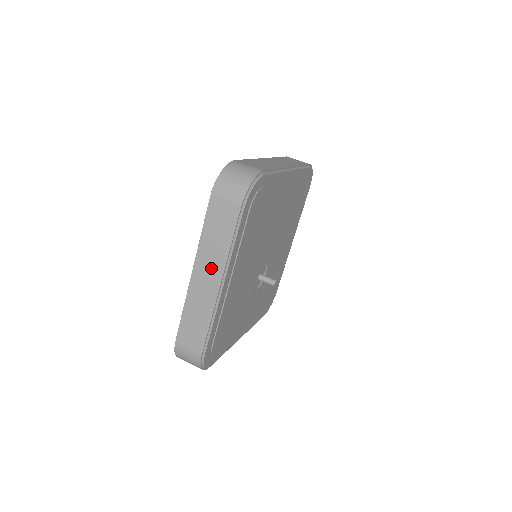
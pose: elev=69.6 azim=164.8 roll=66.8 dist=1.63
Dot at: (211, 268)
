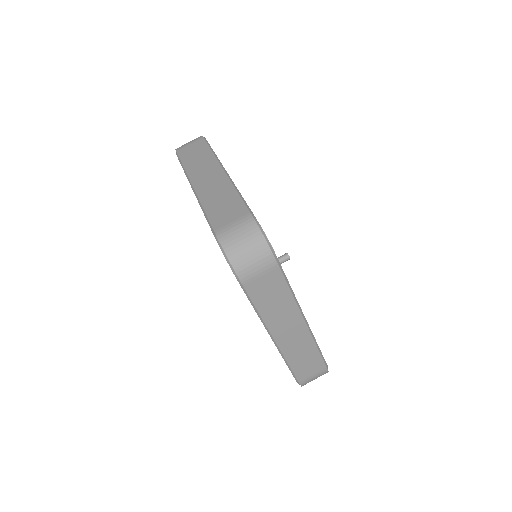
Dot at: (288, 322)
